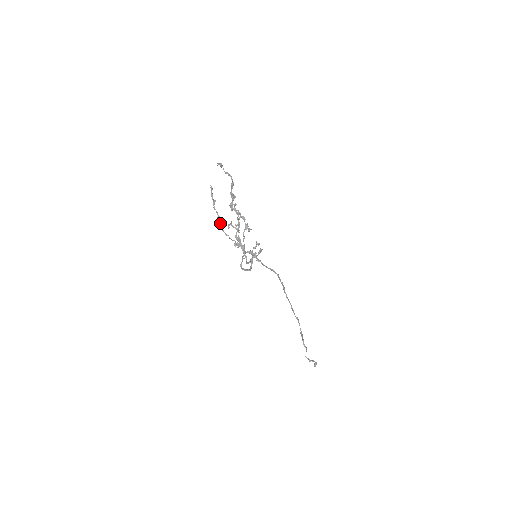
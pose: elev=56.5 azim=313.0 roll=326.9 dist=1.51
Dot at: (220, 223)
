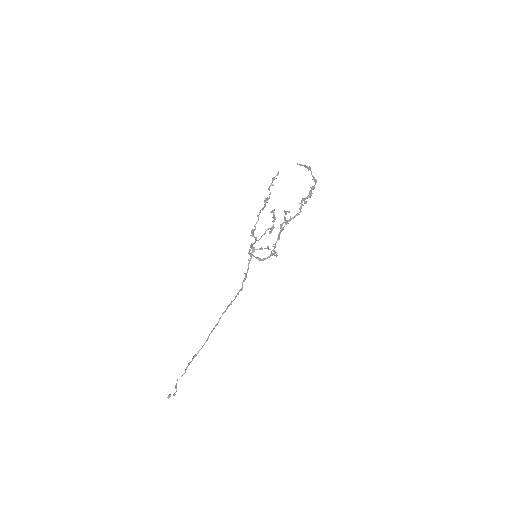
Dot at: (265, 204)
